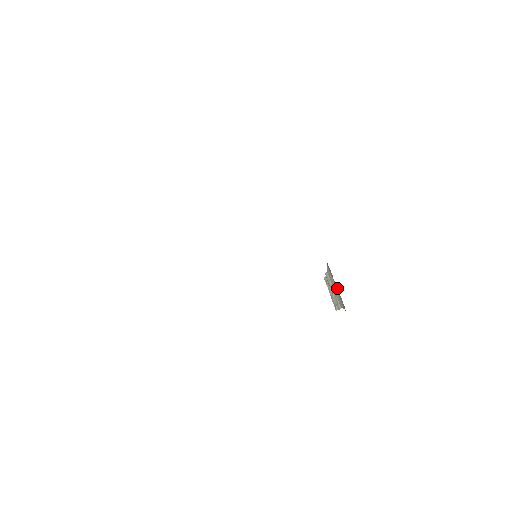
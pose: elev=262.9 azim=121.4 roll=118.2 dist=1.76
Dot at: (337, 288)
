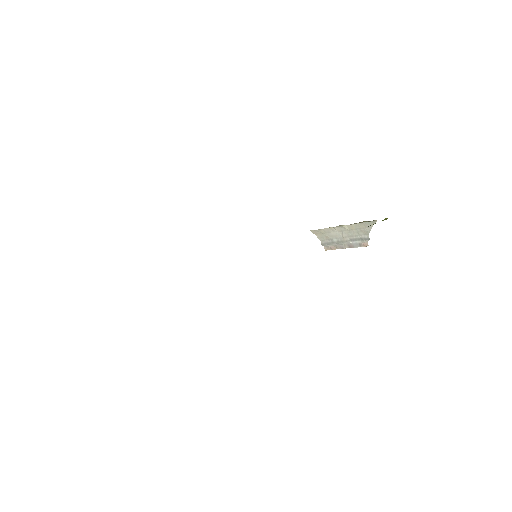
Dot at: (346, 226)
